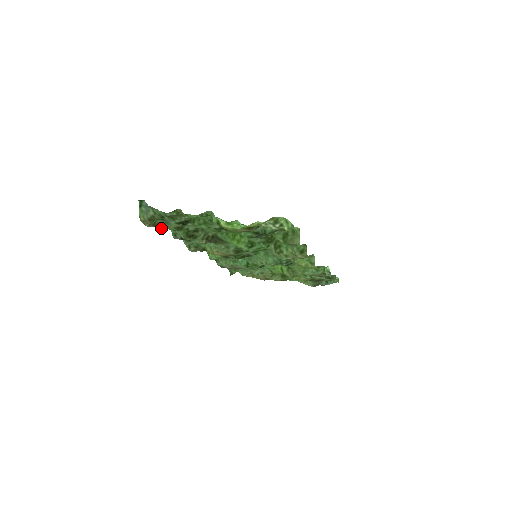
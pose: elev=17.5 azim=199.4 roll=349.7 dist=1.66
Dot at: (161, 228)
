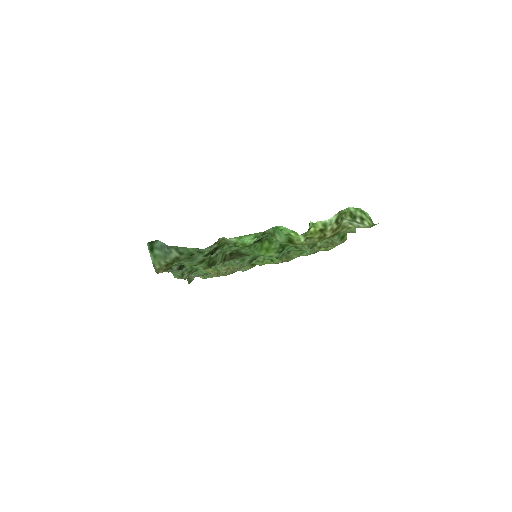
Dot at: occluded
